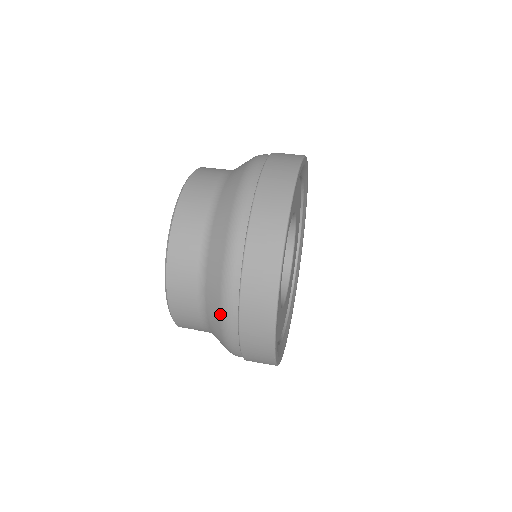
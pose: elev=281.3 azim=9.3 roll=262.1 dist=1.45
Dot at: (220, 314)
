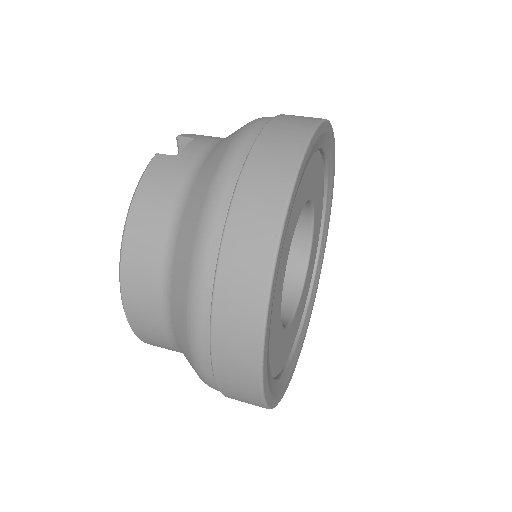
Dot at: occluded
